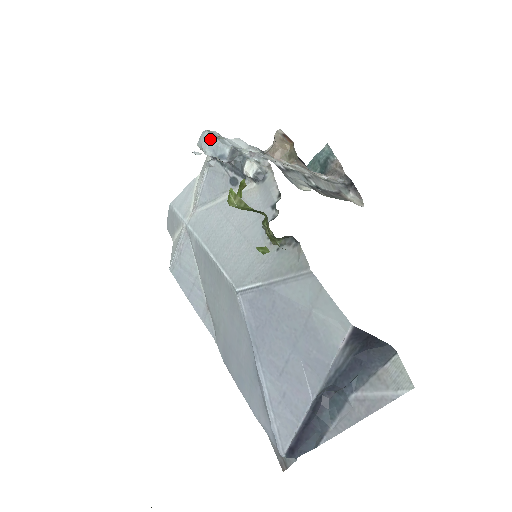
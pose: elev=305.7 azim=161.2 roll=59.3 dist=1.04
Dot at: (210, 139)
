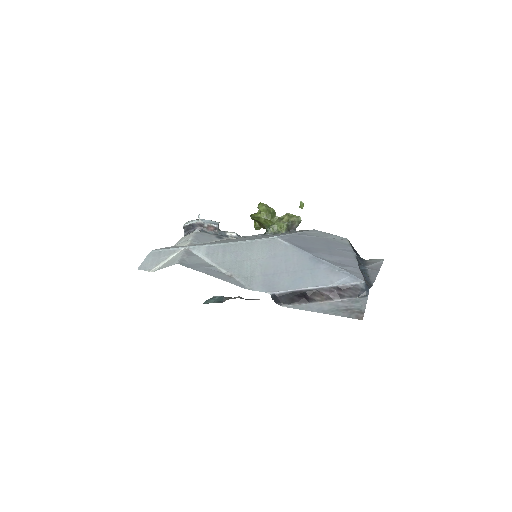
Dot at: (201, 219)
